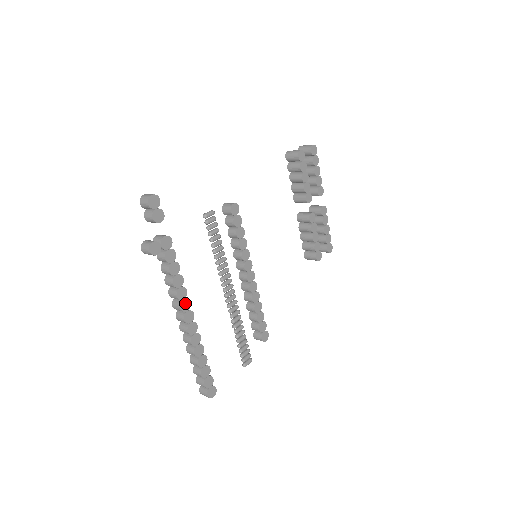
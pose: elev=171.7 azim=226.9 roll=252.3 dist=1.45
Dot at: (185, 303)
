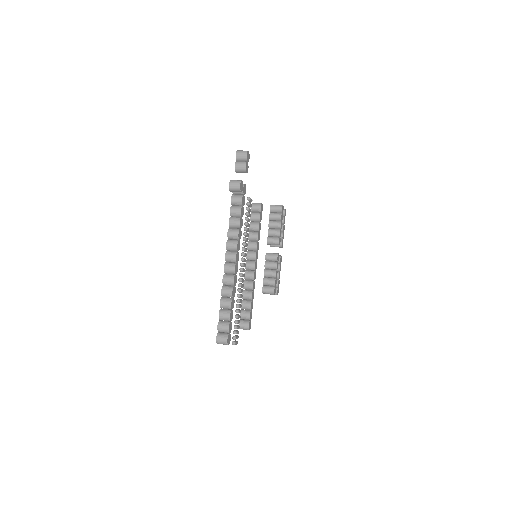
Dot at: (239, 244)
